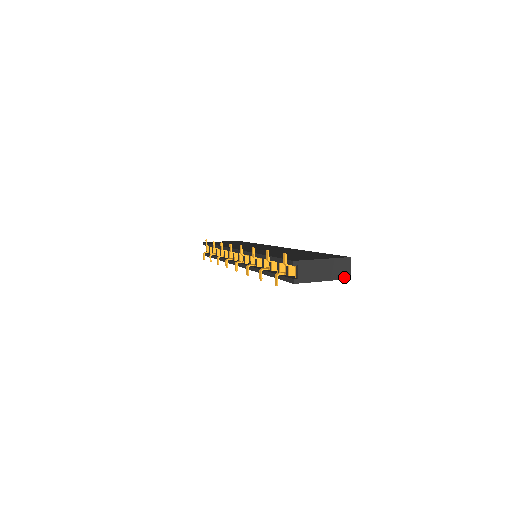
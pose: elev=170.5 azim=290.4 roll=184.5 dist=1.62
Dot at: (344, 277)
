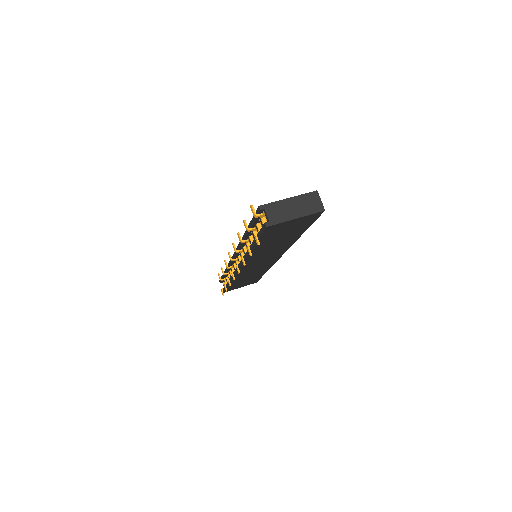
Dot at: (317, 210)
